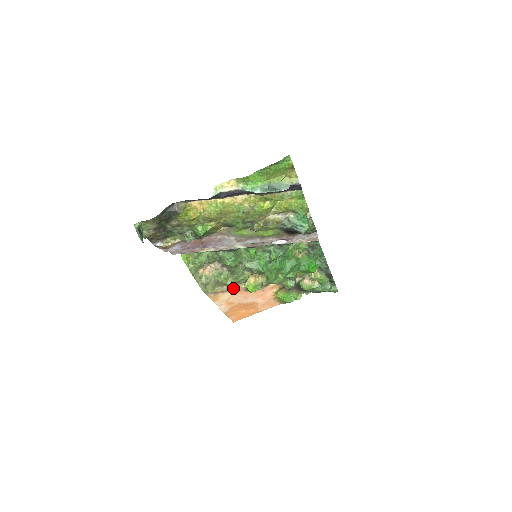
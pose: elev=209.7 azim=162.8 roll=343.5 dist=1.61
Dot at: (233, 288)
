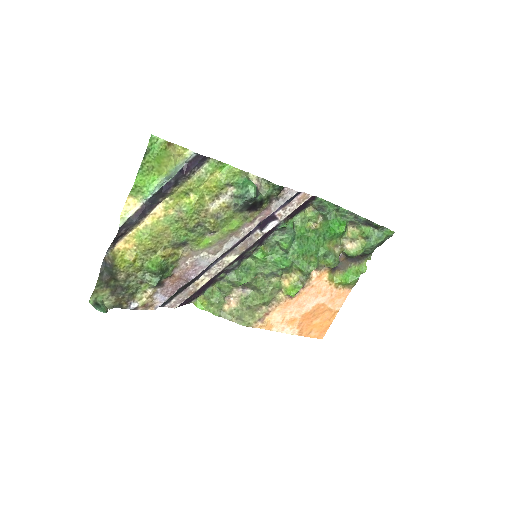
Dot at: (274, 304)
